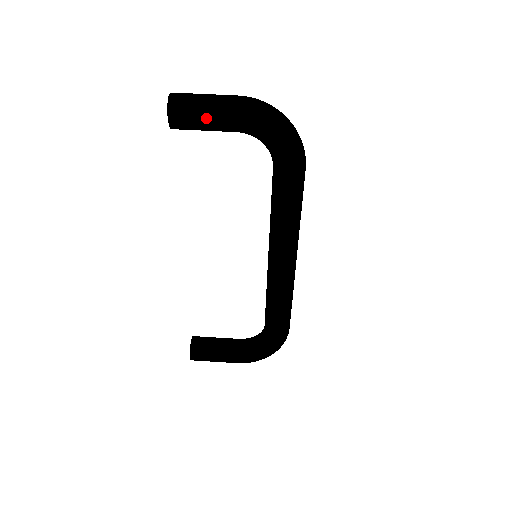
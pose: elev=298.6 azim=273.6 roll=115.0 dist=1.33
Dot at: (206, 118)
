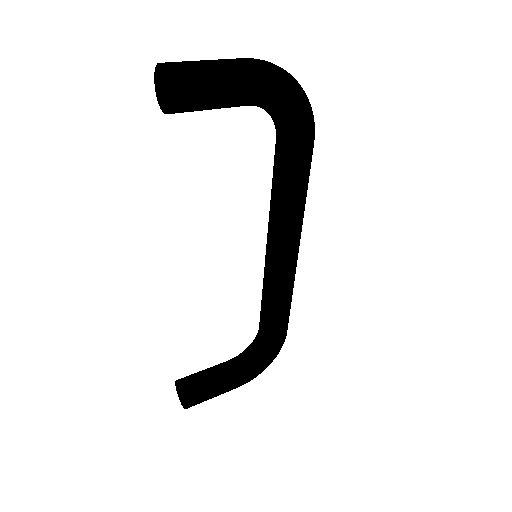
Dot at: (220, 91)
